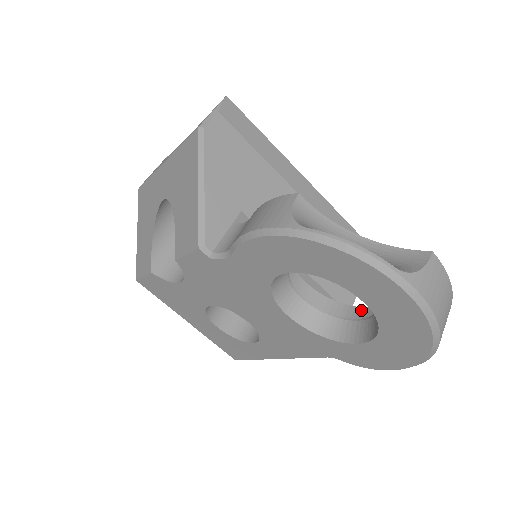
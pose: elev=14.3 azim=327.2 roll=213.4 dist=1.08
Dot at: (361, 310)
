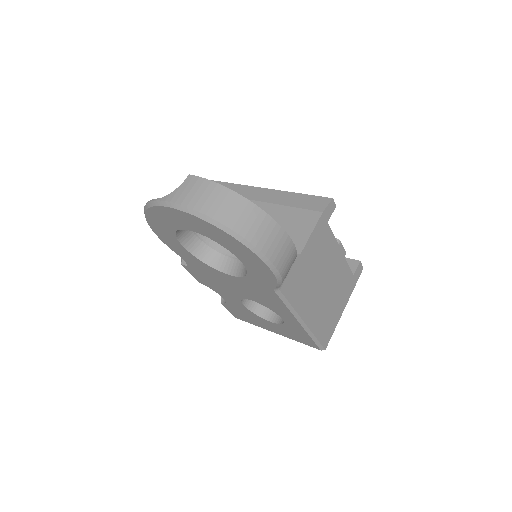
Dot at: occluded
